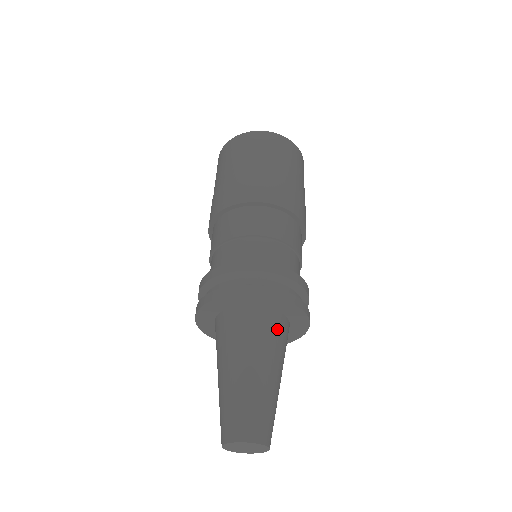
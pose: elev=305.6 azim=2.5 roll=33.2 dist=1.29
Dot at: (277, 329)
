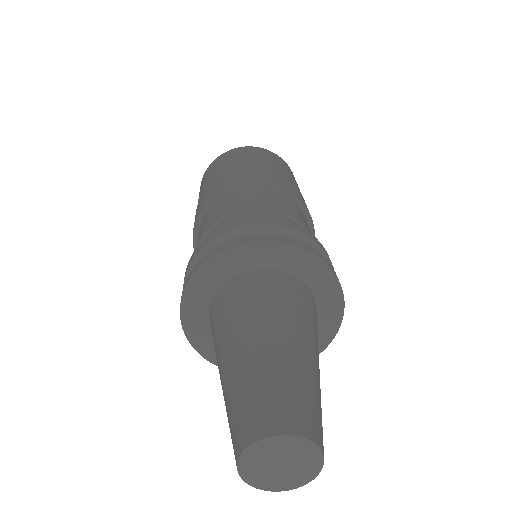
Dot at: occluded
